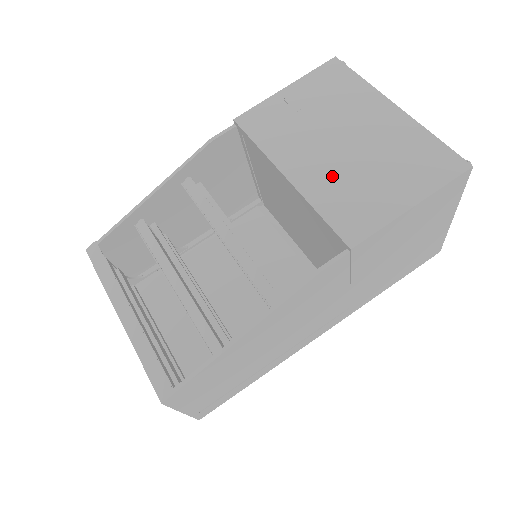
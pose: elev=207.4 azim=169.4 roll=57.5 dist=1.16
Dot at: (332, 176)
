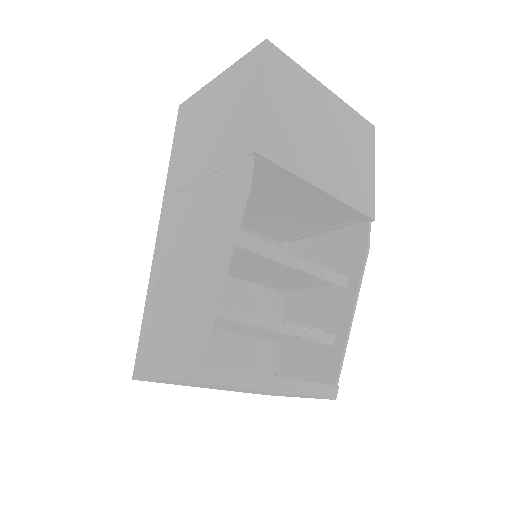
Dot at: (340, 173)
